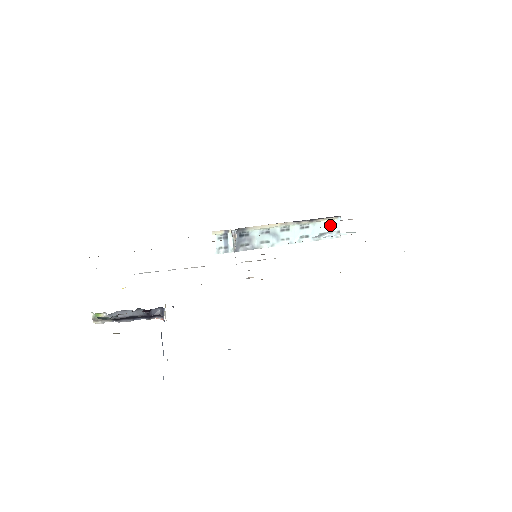
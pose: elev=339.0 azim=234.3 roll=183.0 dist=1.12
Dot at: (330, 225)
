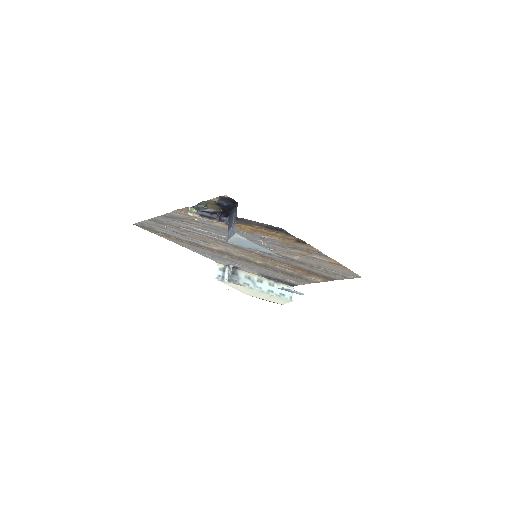
Dot at: occluded
